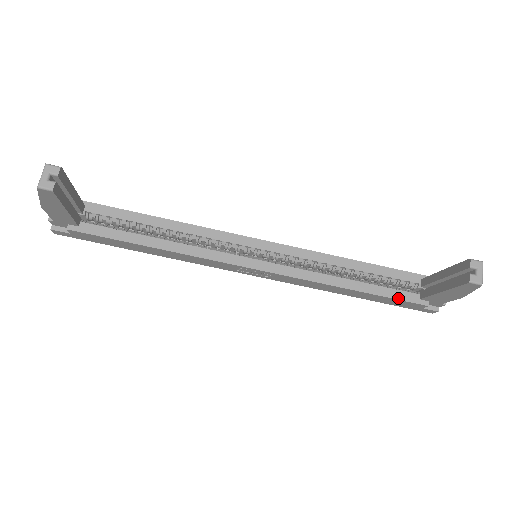
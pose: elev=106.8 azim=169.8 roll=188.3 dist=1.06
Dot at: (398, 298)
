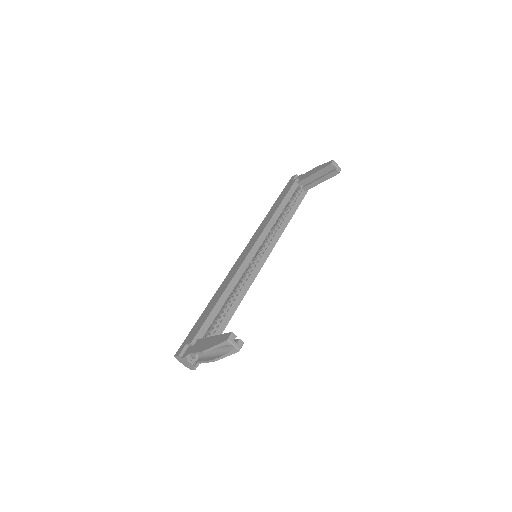
Dot at: (301, 201)
